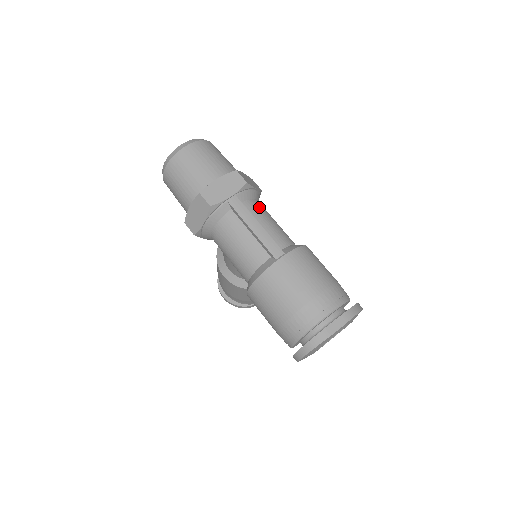
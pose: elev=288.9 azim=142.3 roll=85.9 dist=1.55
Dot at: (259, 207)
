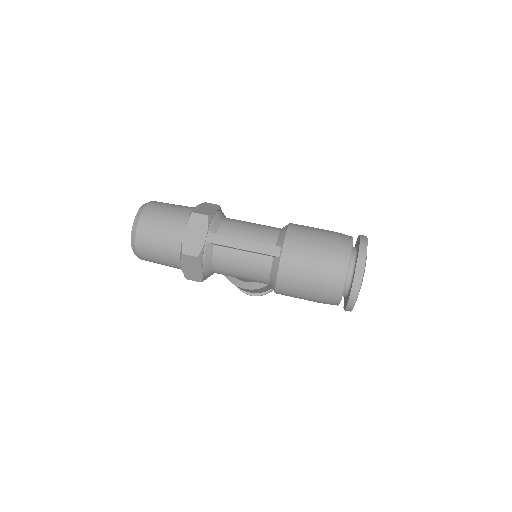
Dot at: (231, 224)
